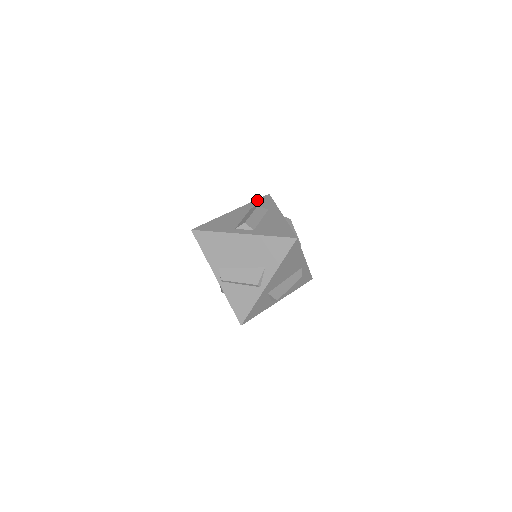
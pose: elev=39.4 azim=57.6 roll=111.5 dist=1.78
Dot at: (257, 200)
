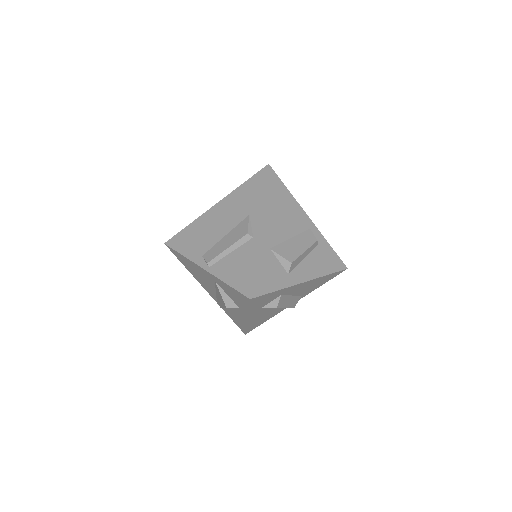
Dot at: occluded
